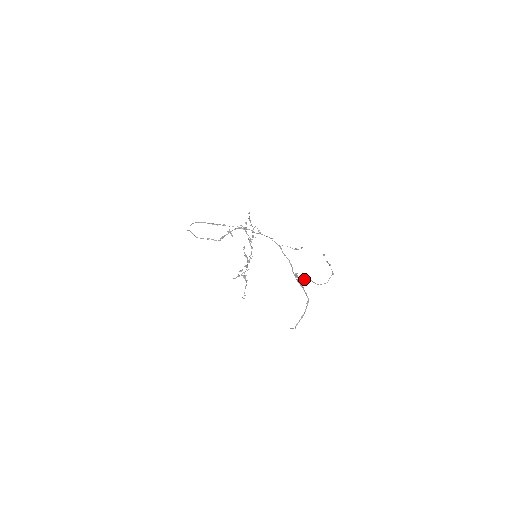
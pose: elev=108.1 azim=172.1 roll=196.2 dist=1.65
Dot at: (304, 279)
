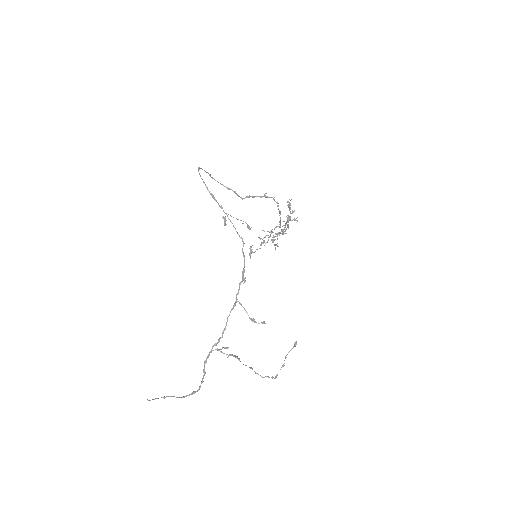
Dot at: (234, 356)
